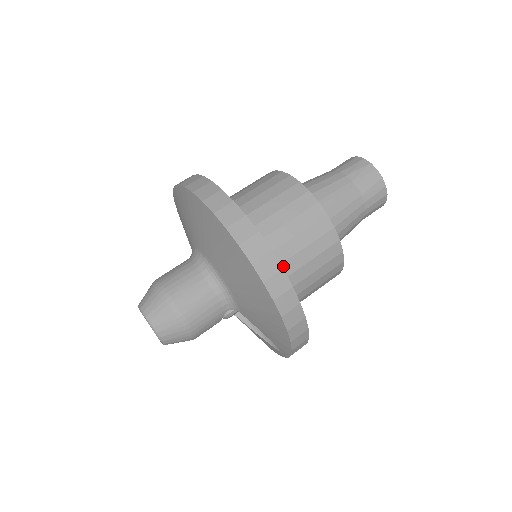
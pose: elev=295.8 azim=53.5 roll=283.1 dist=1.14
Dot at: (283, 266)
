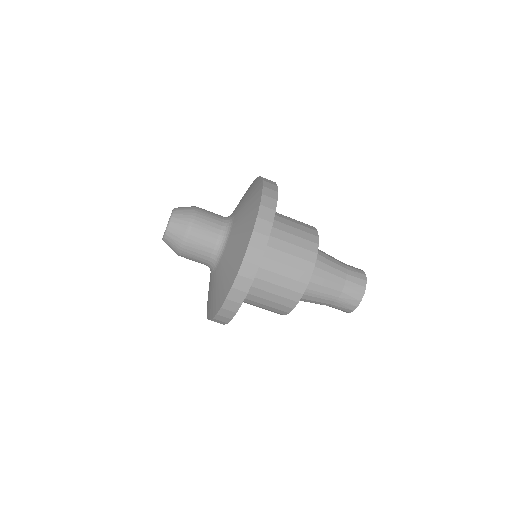
Dot at: (245, 299)
